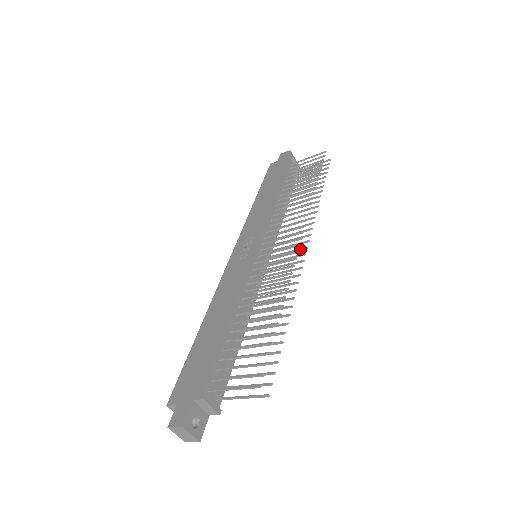
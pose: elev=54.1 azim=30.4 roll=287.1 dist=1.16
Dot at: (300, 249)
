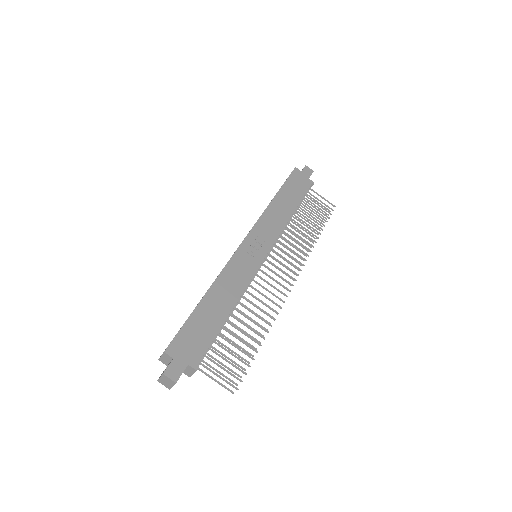
Dot at: occluded
